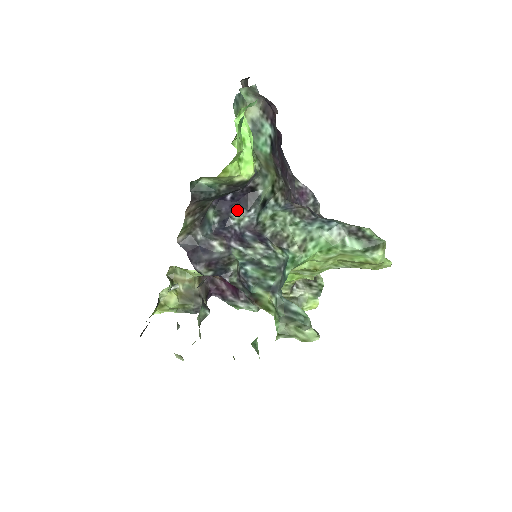
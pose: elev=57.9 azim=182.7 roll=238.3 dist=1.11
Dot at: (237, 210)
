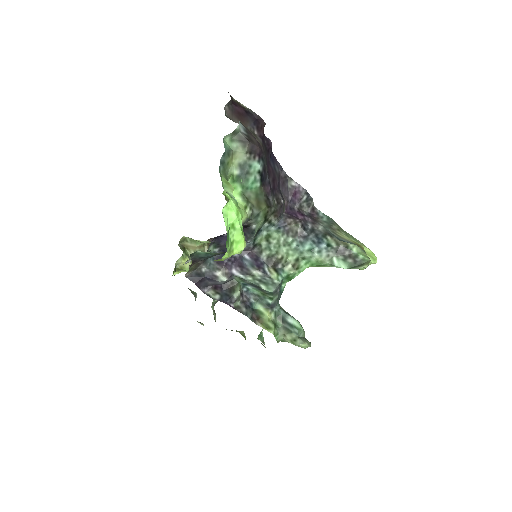
Dot at: occluded
